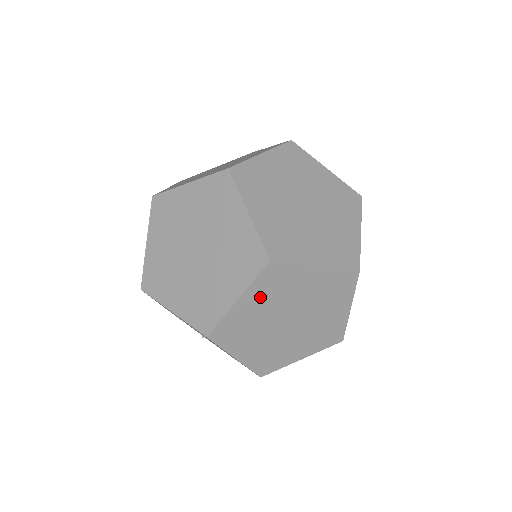
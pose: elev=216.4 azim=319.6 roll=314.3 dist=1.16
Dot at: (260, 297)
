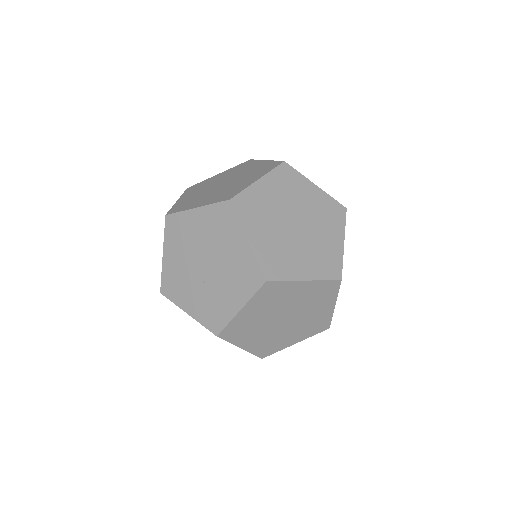
Dot at: (275, 187)
